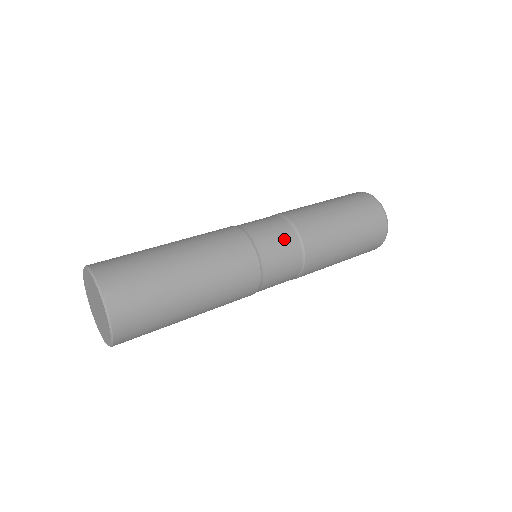
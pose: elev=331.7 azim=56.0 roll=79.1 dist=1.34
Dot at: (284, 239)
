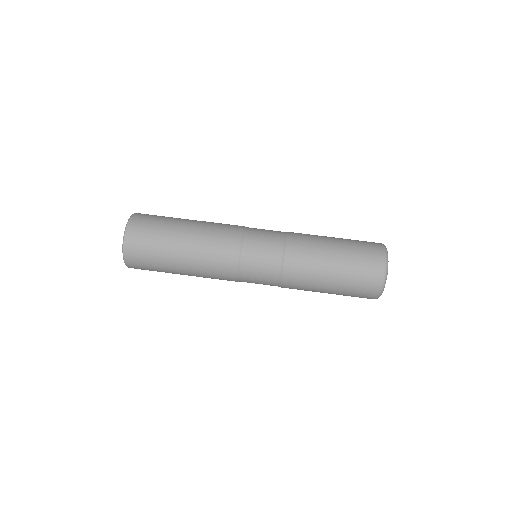
Dot at: (265, 284)
